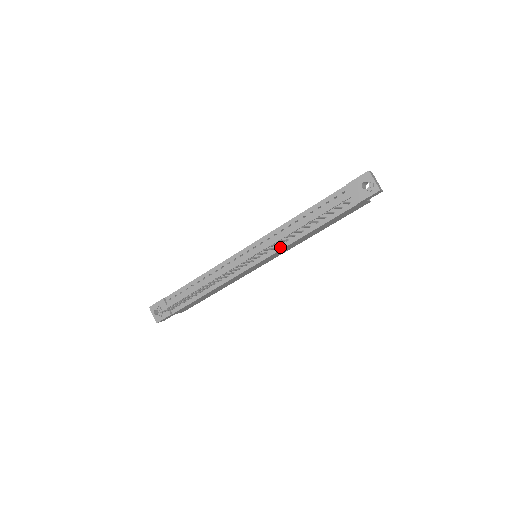
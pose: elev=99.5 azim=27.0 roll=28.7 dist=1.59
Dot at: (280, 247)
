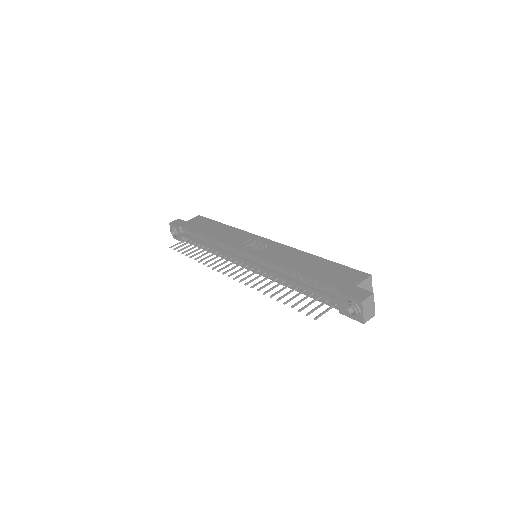
Dot at: (270, 277)
